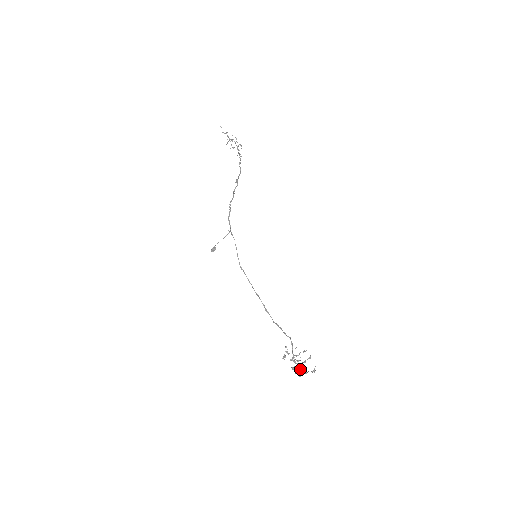
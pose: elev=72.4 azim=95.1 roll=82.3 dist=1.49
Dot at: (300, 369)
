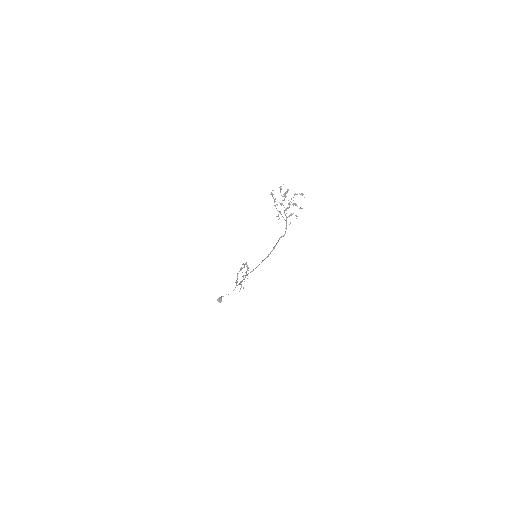
Dot at: (290, 201)
